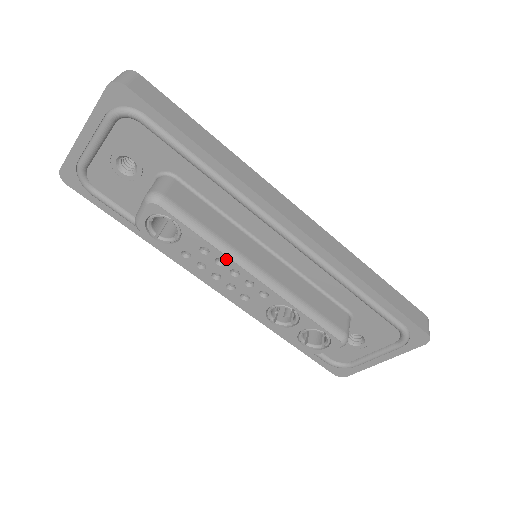
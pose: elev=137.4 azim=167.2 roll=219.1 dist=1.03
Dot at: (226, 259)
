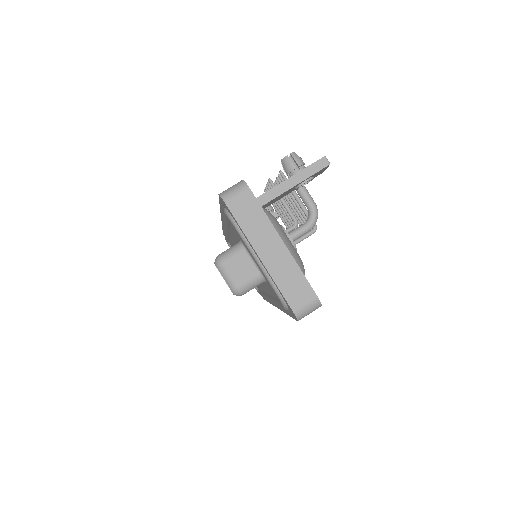
Dot at: occluded
